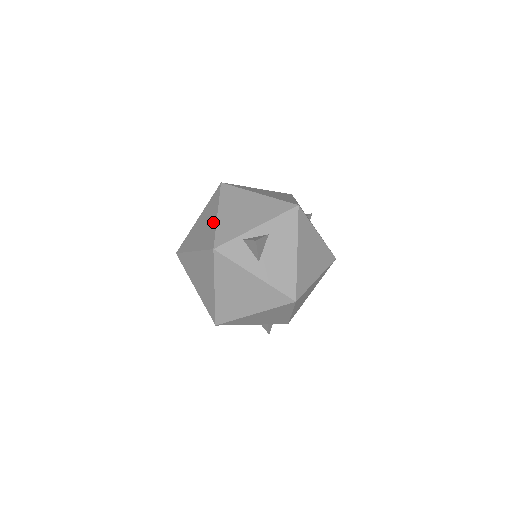
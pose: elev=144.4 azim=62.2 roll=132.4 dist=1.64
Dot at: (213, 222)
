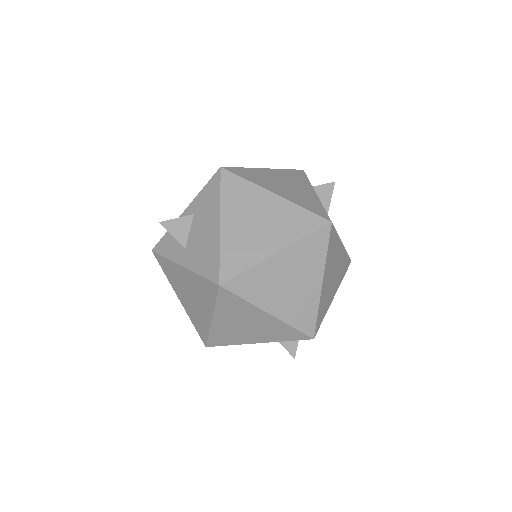
Dot at: occluded
